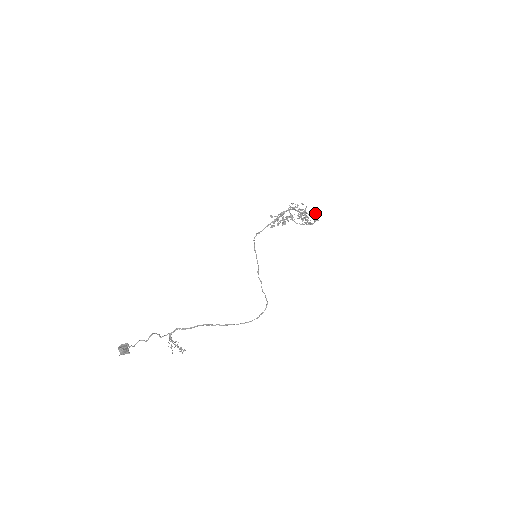
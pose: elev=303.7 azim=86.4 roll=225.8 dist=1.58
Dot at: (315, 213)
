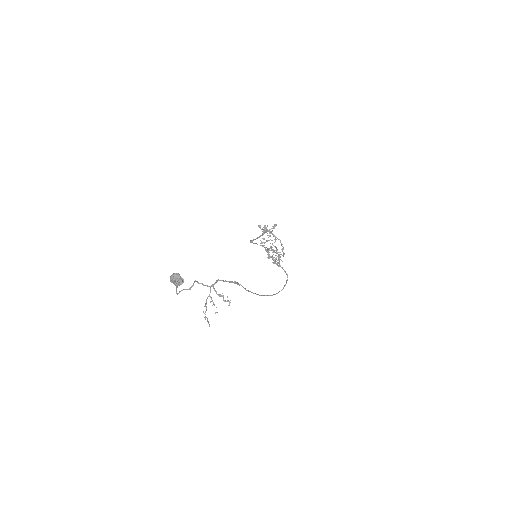
Dot at: (279, 255)
